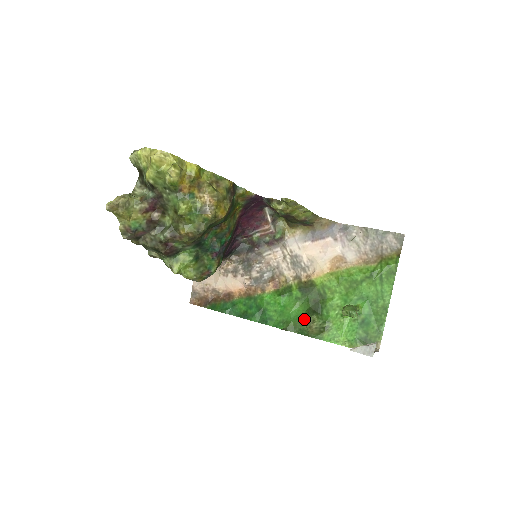
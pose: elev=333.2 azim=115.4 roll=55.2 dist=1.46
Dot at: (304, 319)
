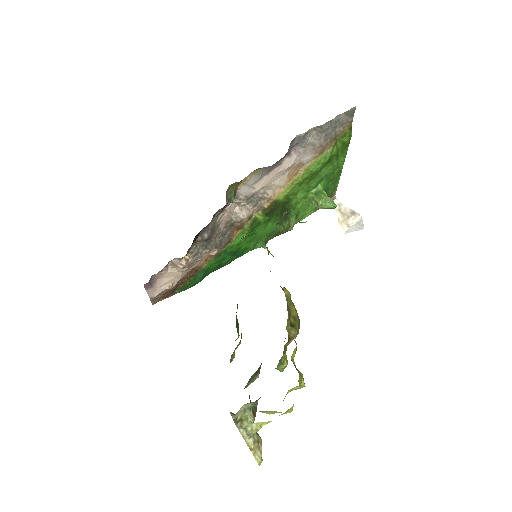
Dot at: (277, 228)
